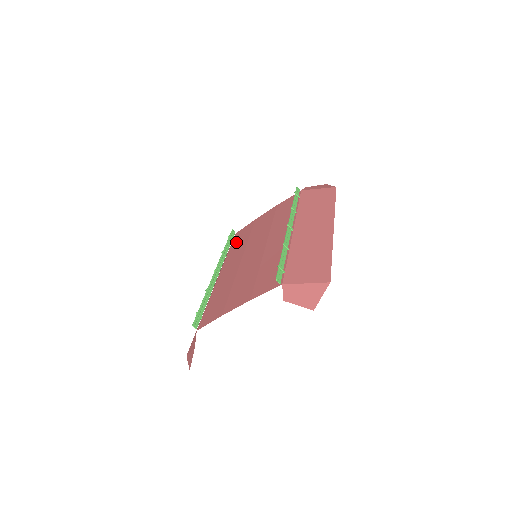
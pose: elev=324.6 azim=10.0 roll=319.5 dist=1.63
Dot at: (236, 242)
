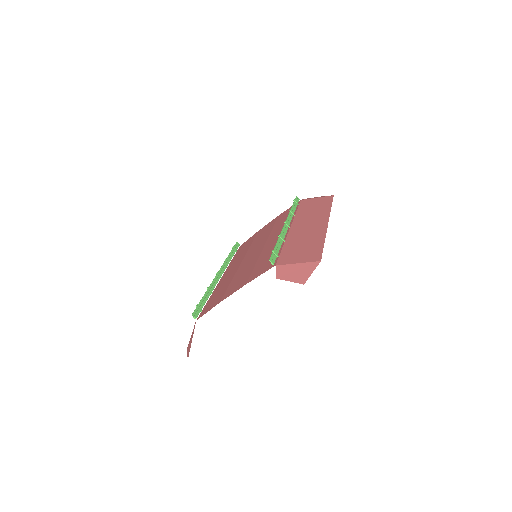
Dot at: (239, 251)
